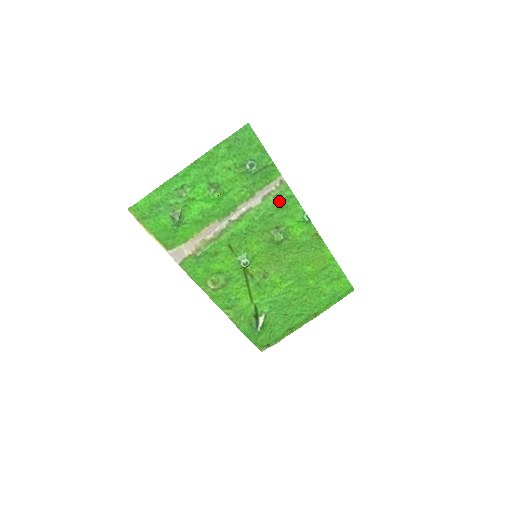
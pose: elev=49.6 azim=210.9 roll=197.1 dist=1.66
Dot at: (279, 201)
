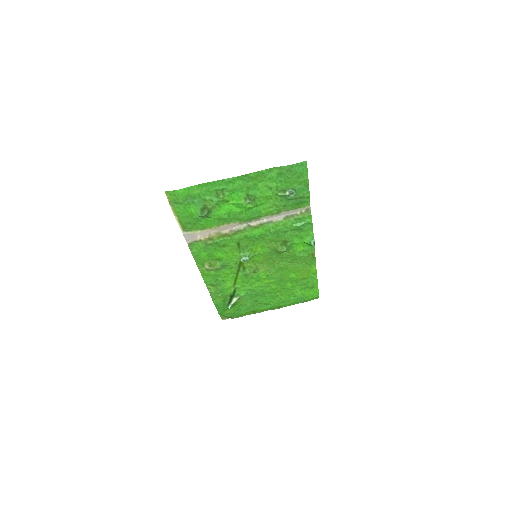
Dot at: (298, 224)
